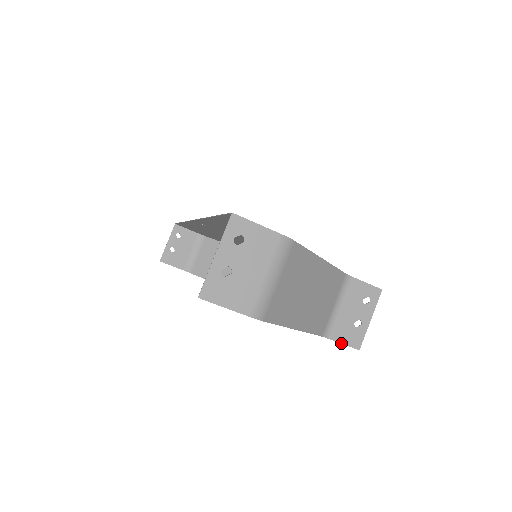
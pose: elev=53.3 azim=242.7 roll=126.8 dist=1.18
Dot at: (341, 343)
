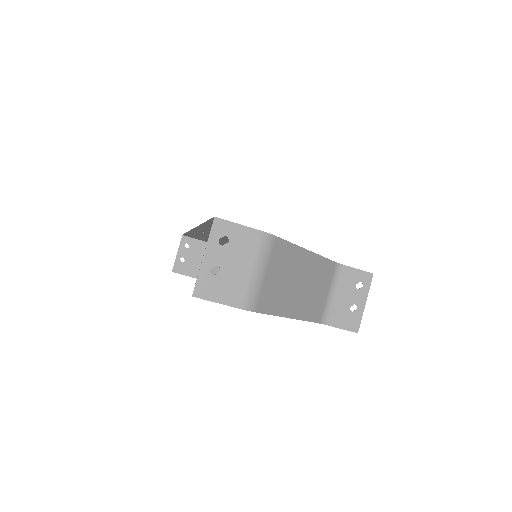
Dot at: (339, 328)
